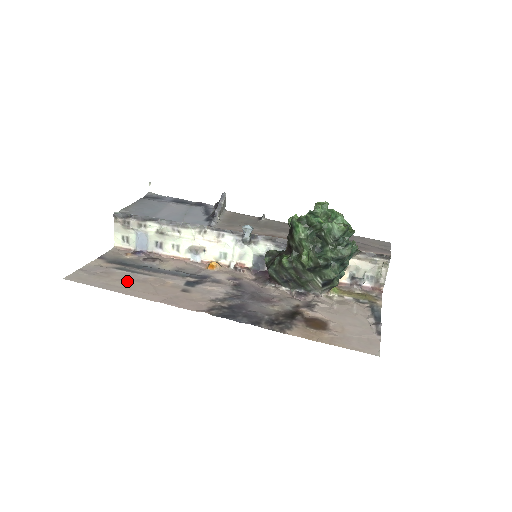
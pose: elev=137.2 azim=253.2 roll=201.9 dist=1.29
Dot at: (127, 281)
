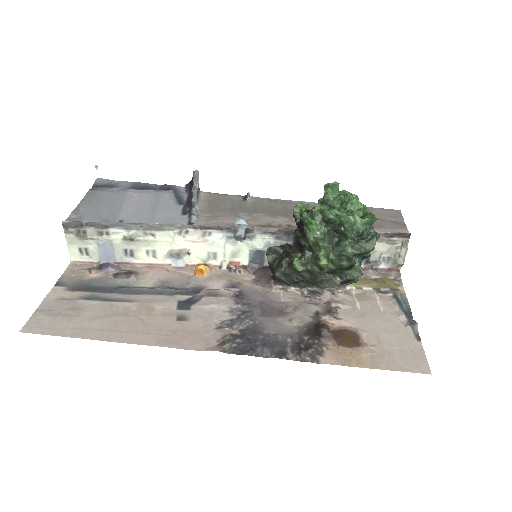
Dot at: (104, 318)
